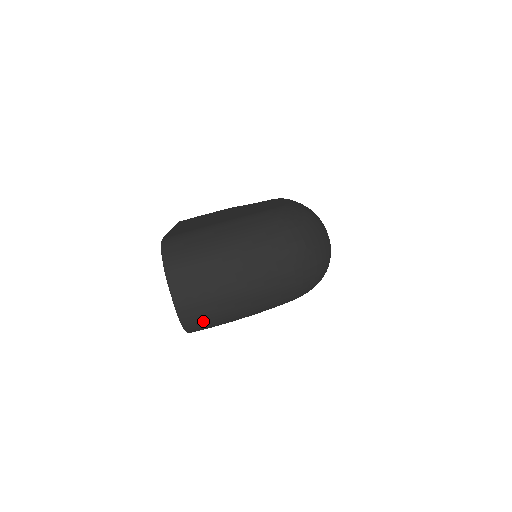
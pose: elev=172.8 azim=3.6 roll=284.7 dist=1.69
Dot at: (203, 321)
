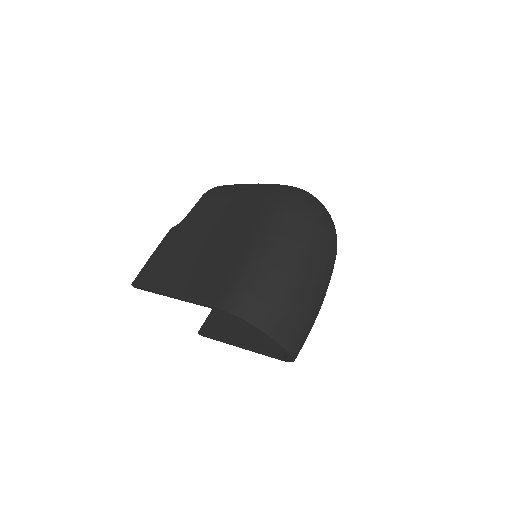
Dot at: occluded
